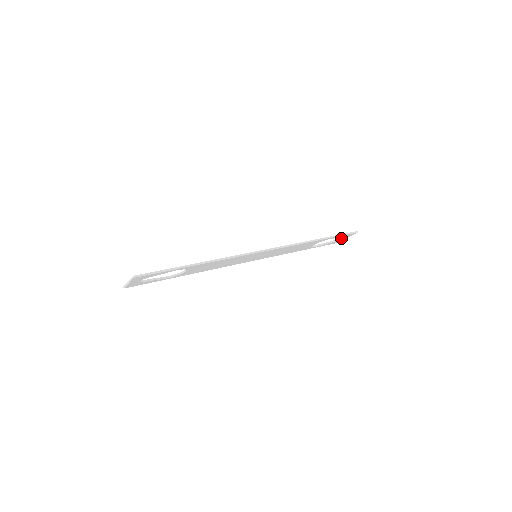
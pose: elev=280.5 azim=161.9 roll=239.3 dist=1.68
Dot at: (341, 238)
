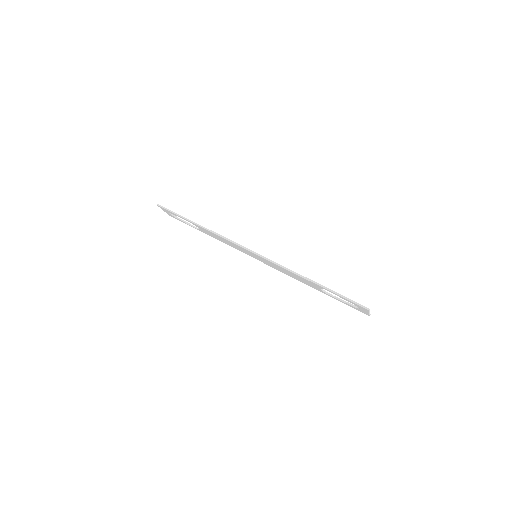
Dot at: occluded
